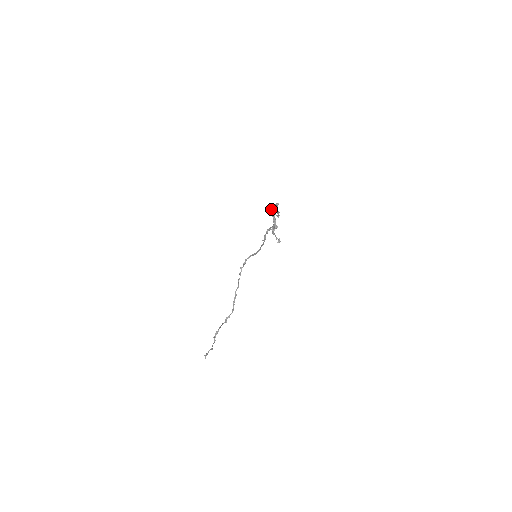
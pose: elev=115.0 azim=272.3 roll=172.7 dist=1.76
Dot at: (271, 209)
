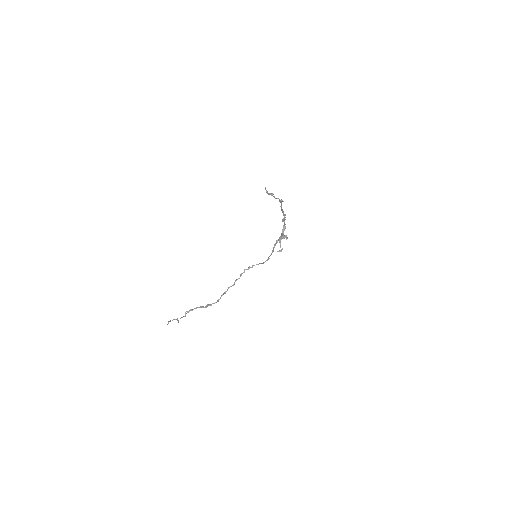
Dot at: (266, 191)
